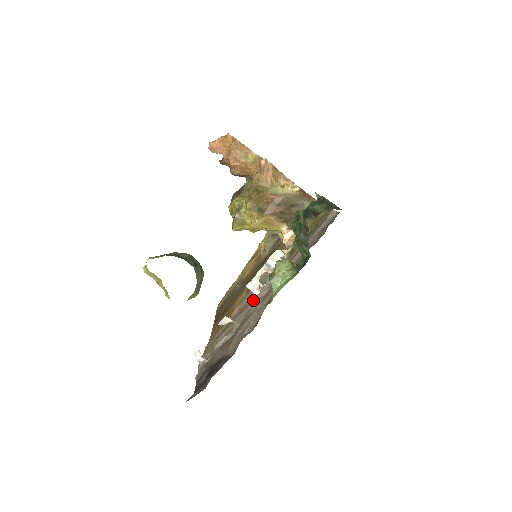
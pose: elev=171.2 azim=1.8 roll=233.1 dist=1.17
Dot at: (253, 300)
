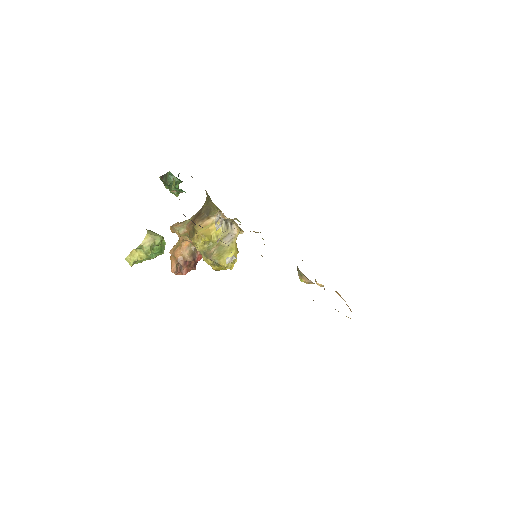
Dot at: occluded
